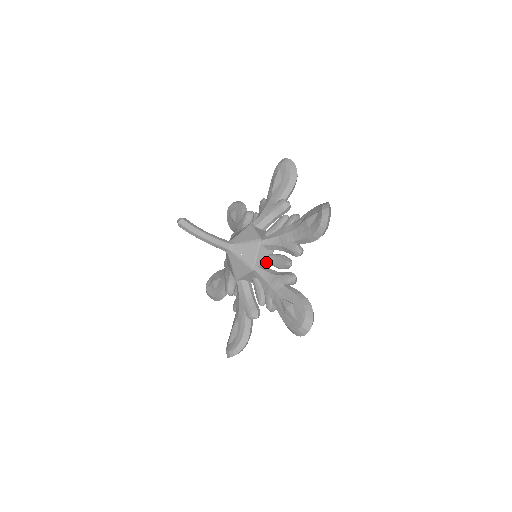
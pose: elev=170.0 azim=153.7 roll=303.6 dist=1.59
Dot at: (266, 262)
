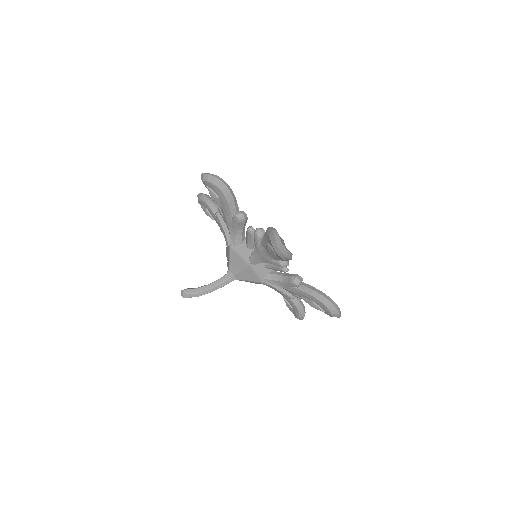
Dot at: (268, 269)
